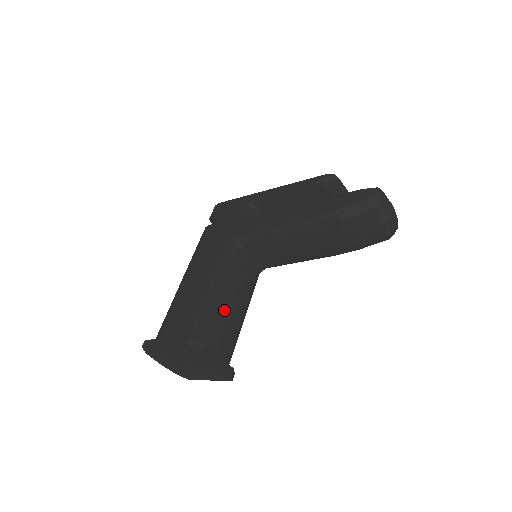
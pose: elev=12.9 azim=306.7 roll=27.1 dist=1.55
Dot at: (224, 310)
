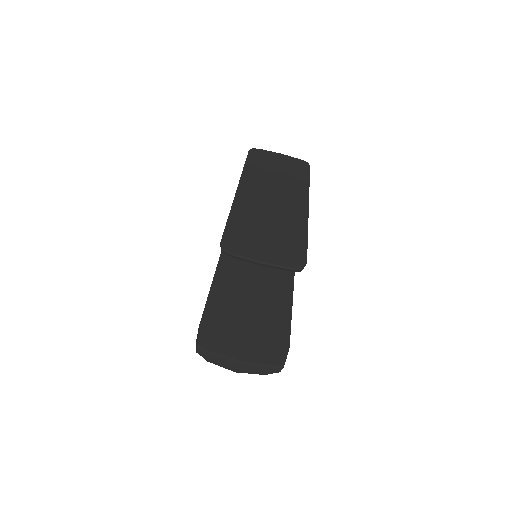
Dot at: occluded
